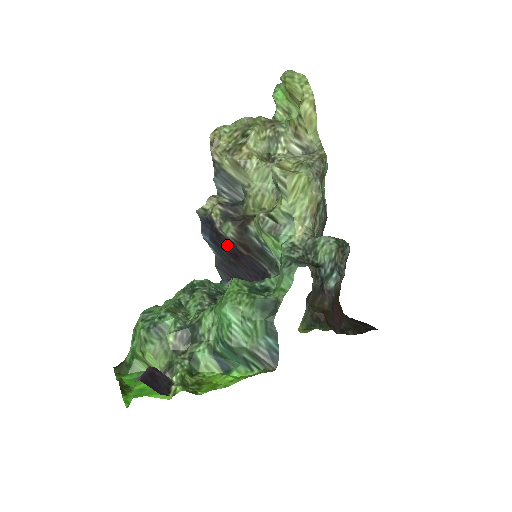
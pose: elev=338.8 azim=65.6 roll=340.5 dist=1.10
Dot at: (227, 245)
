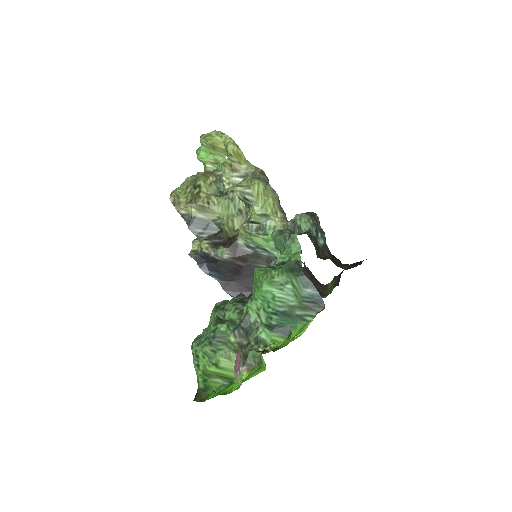
Dot at: (226, 266)
